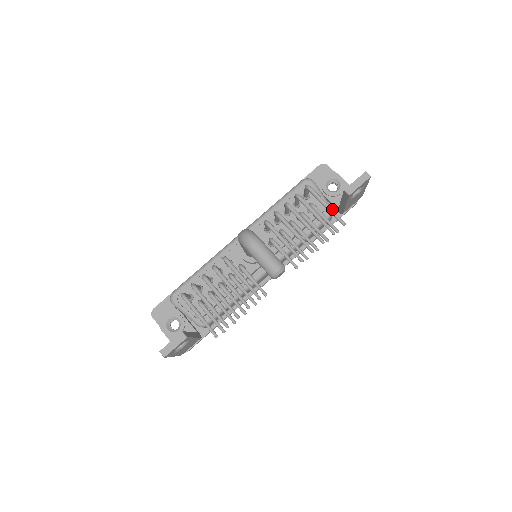
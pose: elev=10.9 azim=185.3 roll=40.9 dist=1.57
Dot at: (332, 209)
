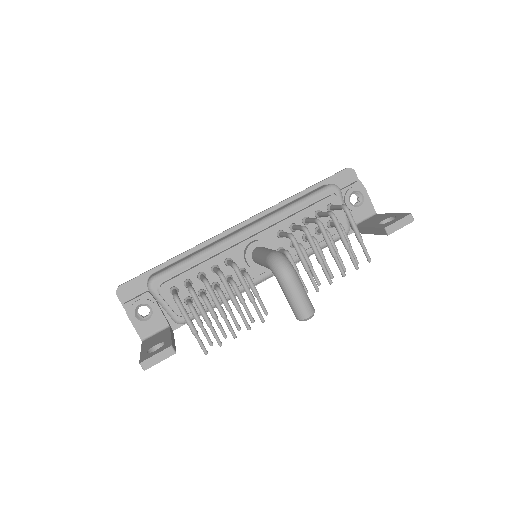
Dot at: occluded
